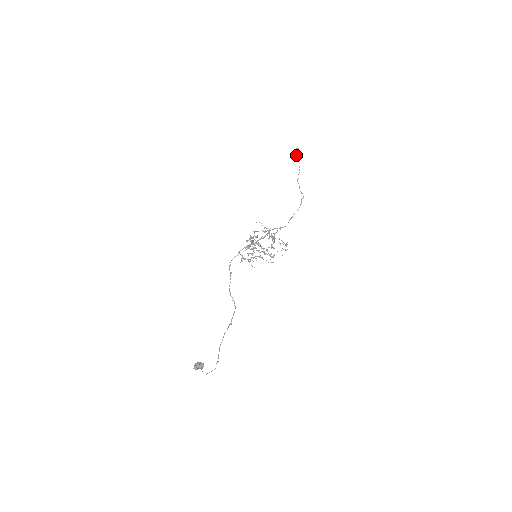
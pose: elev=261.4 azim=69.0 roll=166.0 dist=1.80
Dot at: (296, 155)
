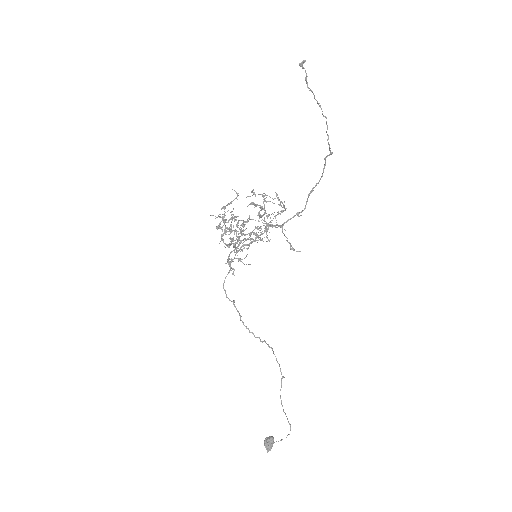
Dot at: (306, 80)
